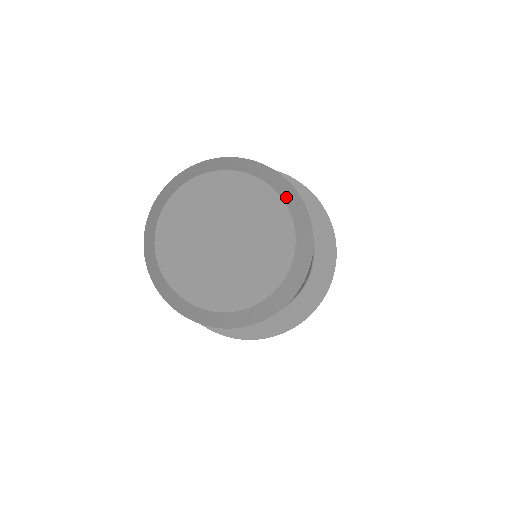
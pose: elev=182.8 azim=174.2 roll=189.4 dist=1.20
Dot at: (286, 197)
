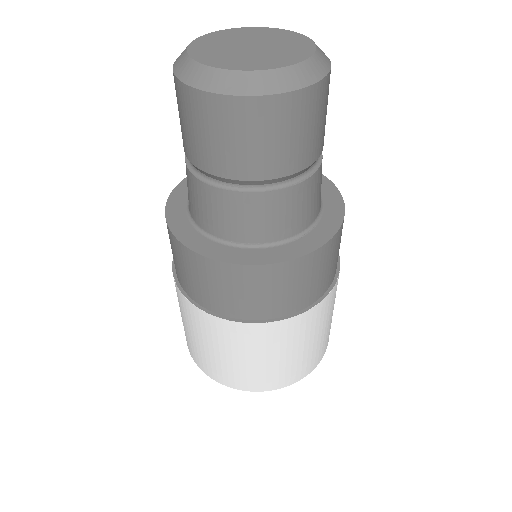
Dot at: occluded
